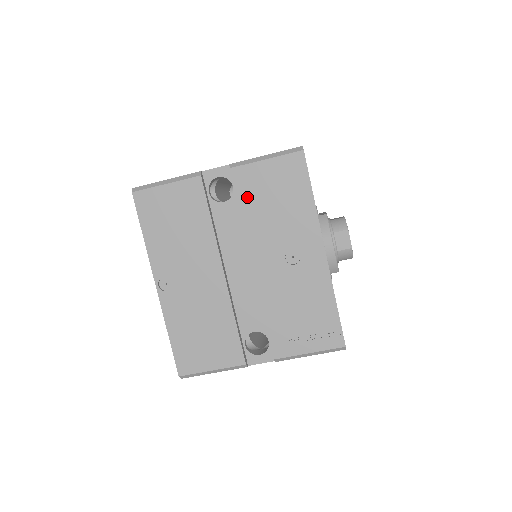
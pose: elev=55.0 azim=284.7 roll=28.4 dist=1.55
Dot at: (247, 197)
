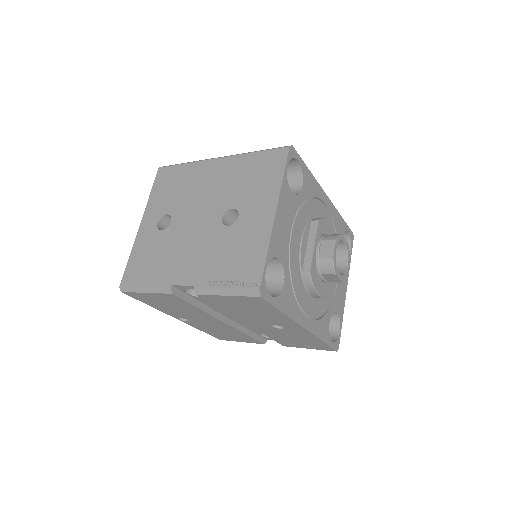
Dot at: (221, 305)
